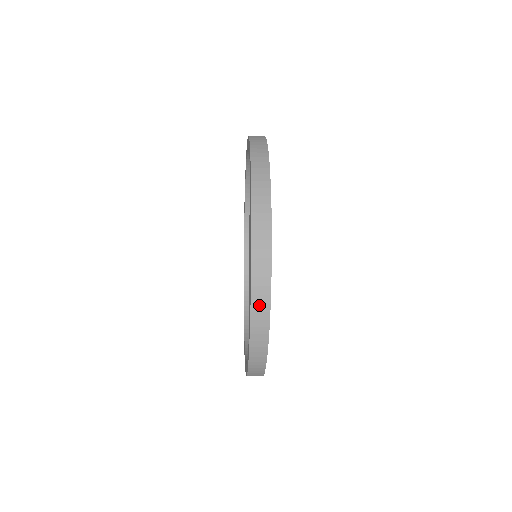
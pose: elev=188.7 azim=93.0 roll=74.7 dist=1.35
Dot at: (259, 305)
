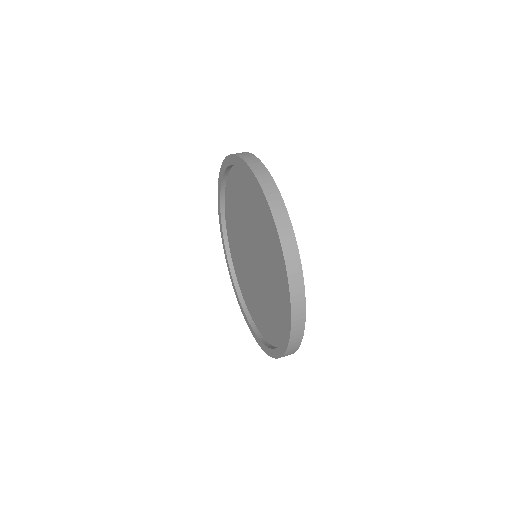
Dot at: occluded
